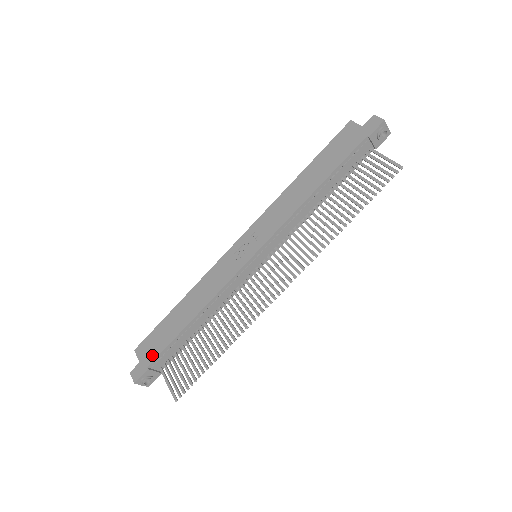
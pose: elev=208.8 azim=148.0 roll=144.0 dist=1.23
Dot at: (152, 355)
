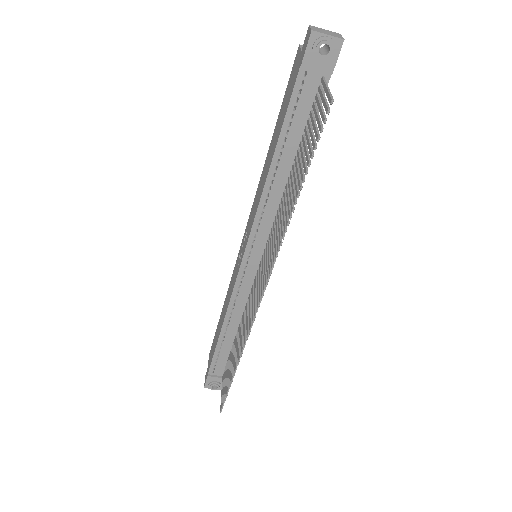
Dot at: (210, 362)
